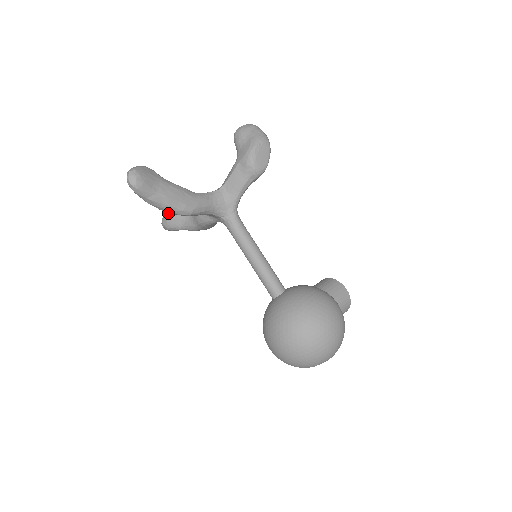
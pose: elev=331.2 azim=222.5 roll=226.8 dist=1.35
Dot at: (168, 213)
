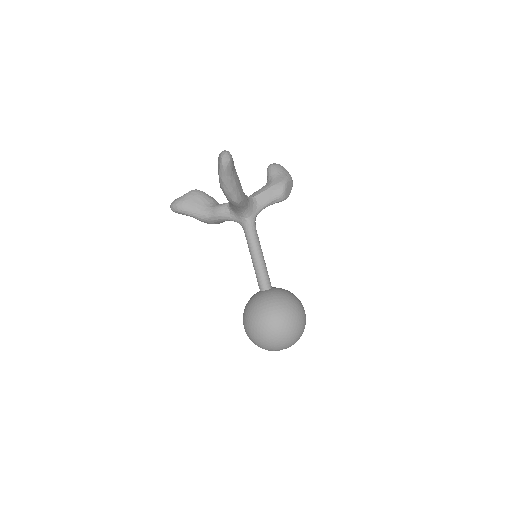
Dot at: (186, 198)
